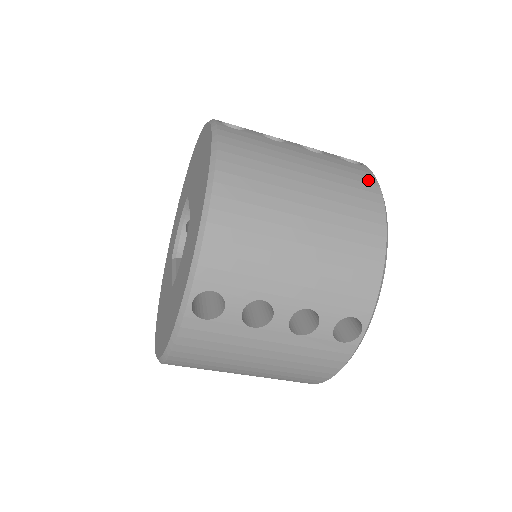
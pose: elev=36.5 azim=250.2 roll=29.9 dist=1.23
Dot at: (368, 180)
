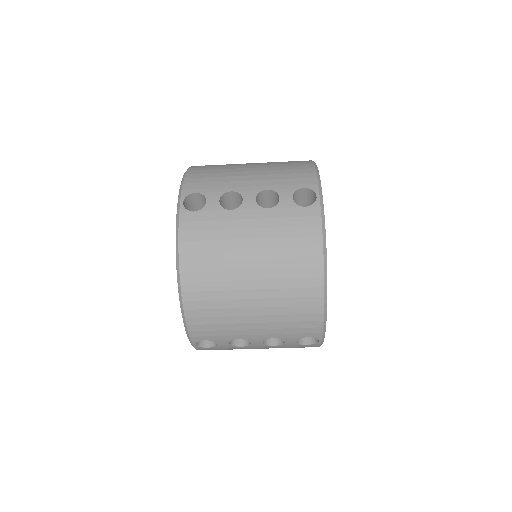
Dot at: occluded
